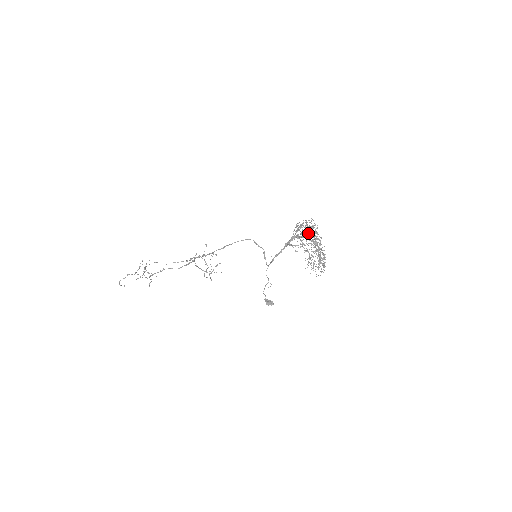
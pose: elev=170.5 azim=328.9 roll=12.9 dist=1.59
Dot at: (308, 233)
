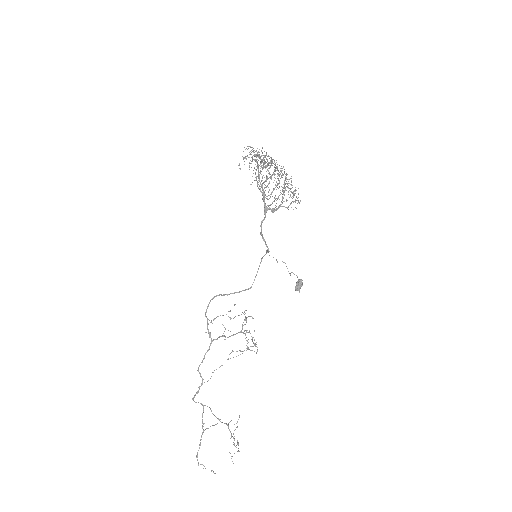
Dot at: (276, 182)
